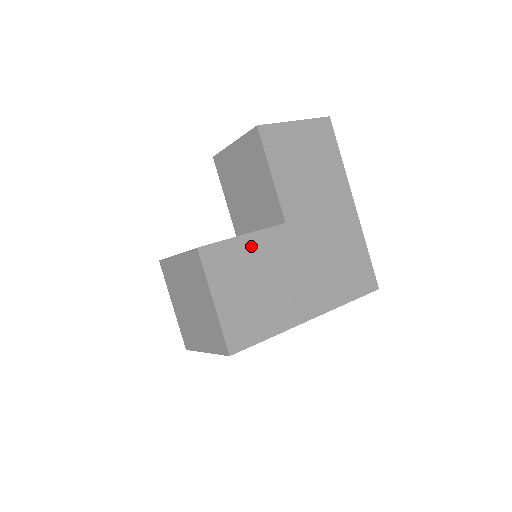
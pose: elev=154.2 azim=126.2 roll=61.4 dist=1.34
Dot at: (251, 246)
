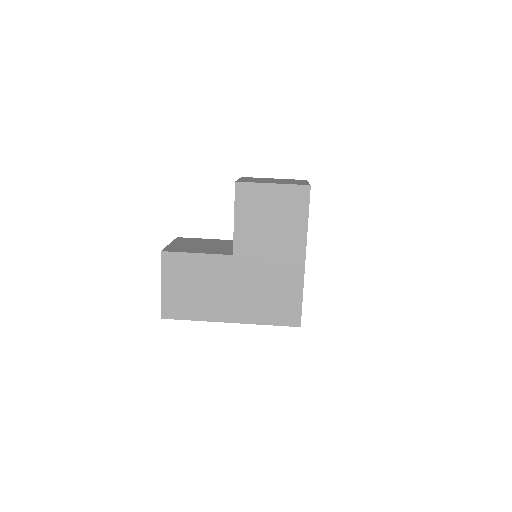
Dot at: (199, 262)
